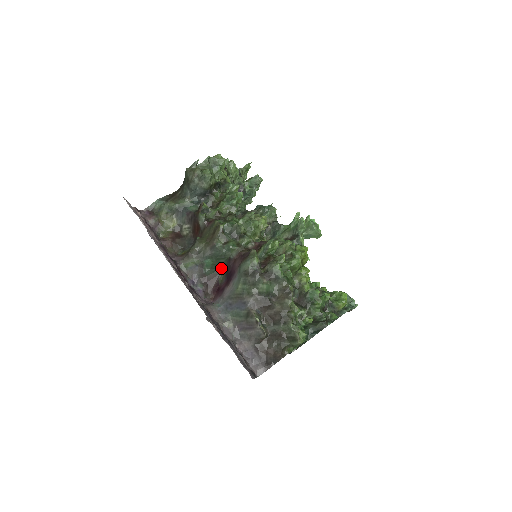
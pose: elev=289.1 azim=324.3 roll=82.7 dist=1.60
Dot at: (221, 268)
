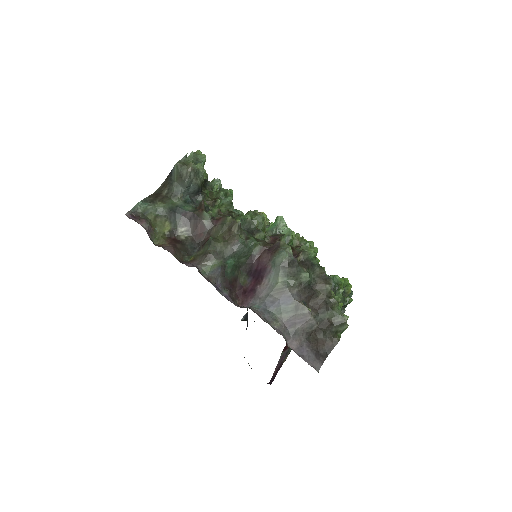
Dot at: (239, 269)
